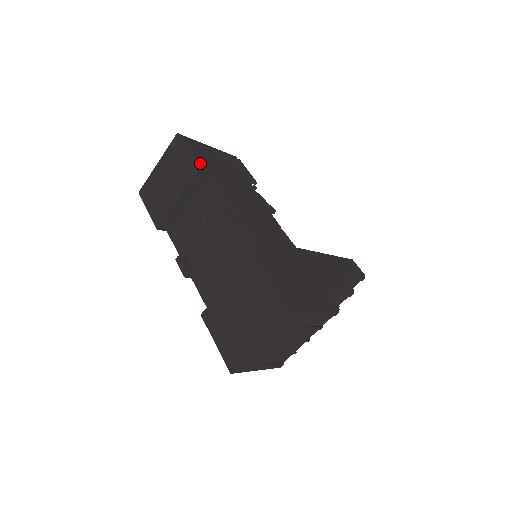
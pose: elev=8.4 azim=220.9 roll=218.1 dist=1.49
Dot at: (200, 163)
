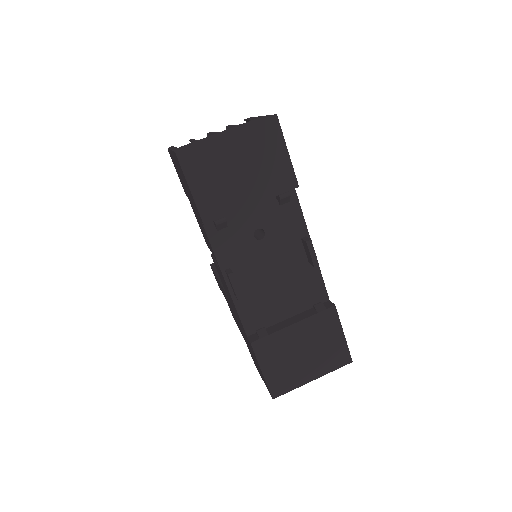
Dot at: (293, 173)
